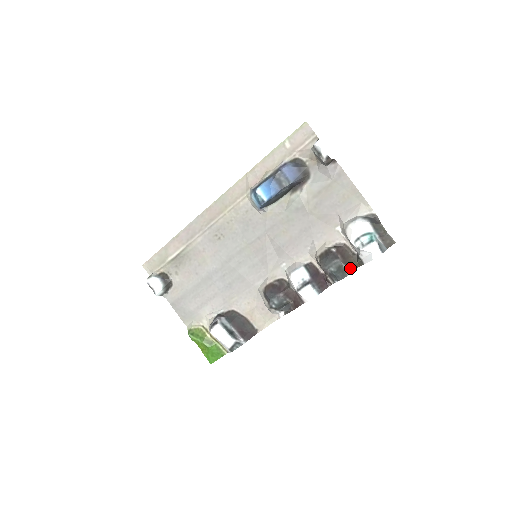
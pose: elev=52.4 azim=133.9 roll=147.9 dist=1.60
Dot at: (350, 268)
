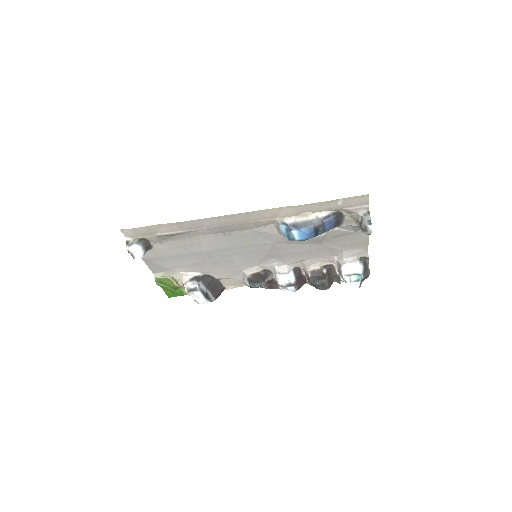
Dot at: (330, 285)
